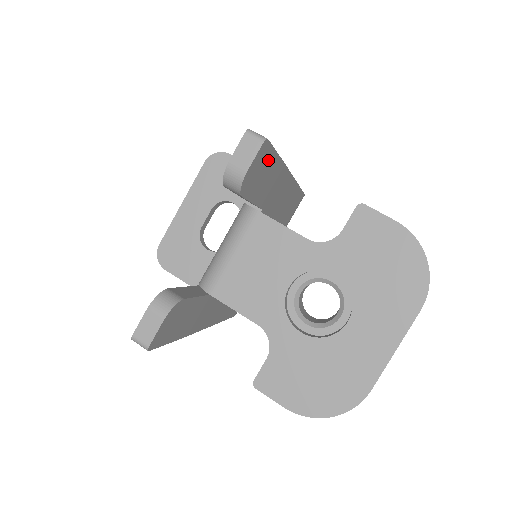
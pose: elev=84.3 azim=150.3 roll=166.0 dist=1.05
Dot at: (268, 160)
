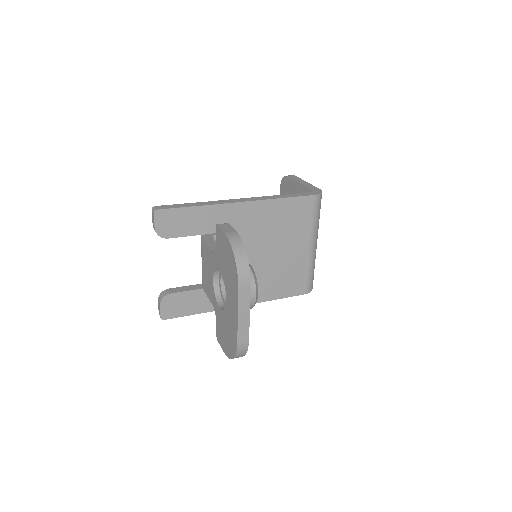
Dot at: (177, 214)
